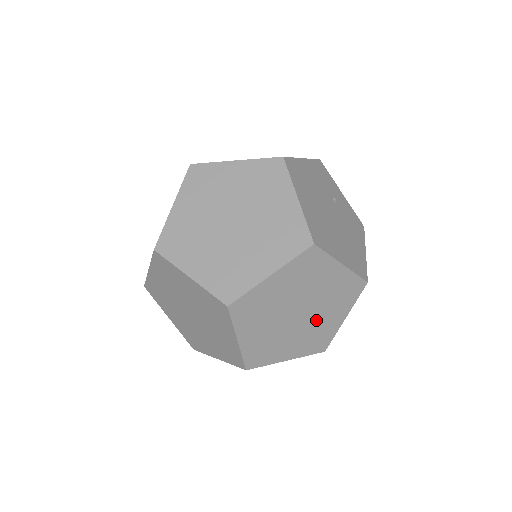
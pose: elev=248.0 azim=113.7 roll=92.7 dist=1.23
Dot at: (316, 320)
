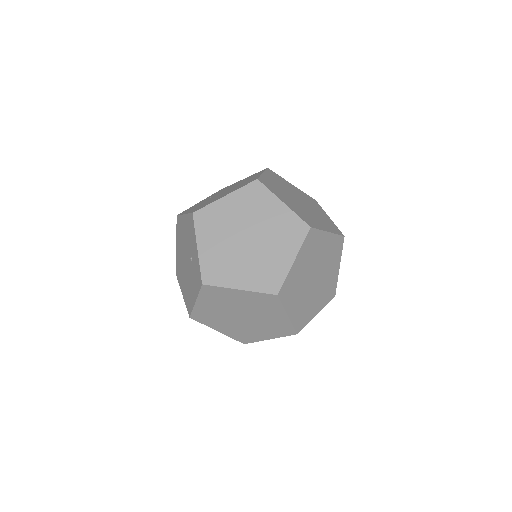
Dot at: (313, 296)
